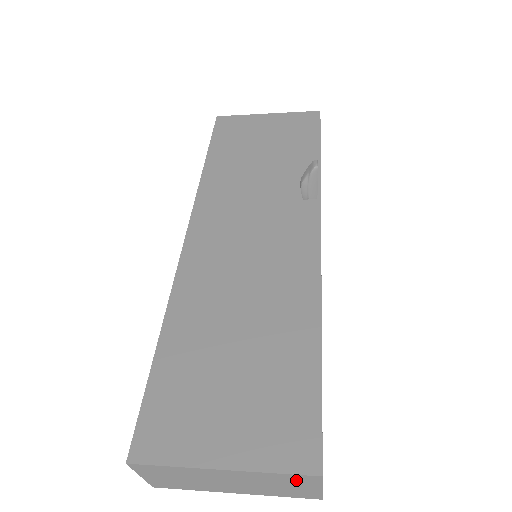
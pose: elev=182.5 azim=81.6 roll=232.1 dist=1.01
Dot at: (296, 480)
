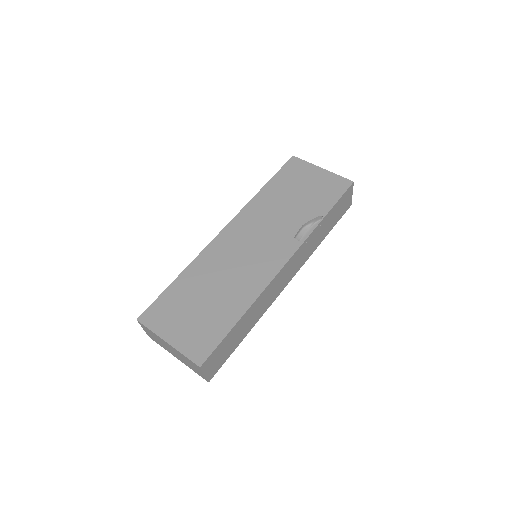
Dot at: (193, 364)
